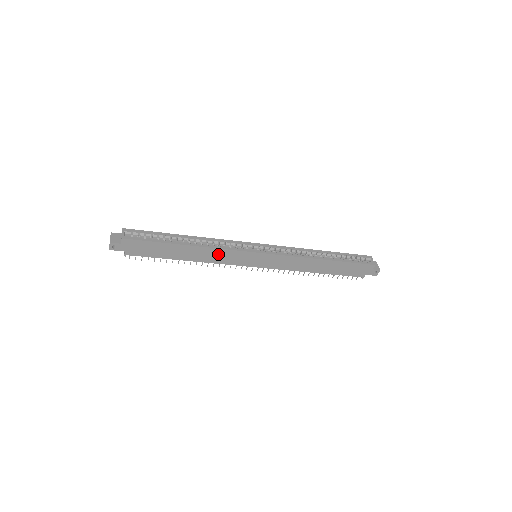
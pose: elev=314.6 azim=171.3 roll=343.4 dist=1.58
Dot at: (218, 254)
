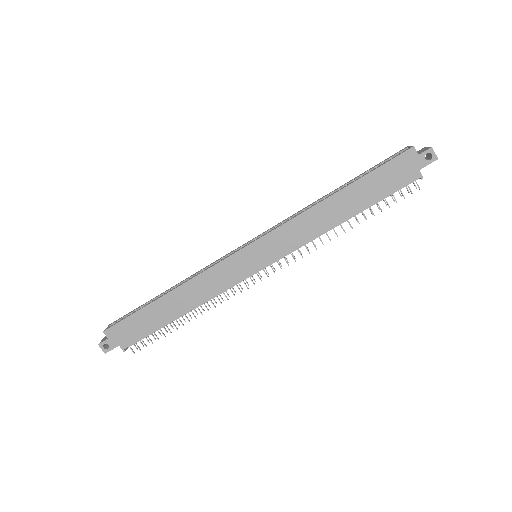
Dot at: (206, 282)
